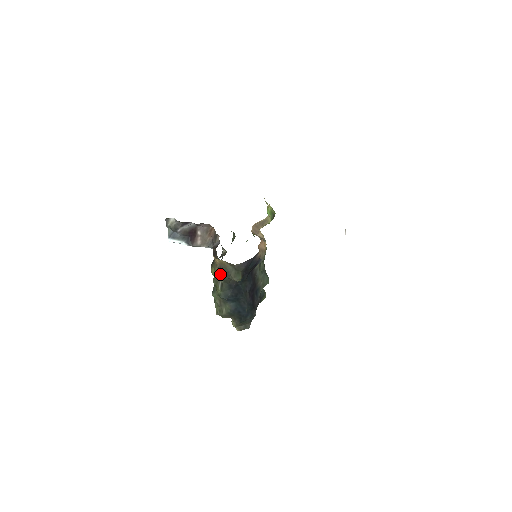
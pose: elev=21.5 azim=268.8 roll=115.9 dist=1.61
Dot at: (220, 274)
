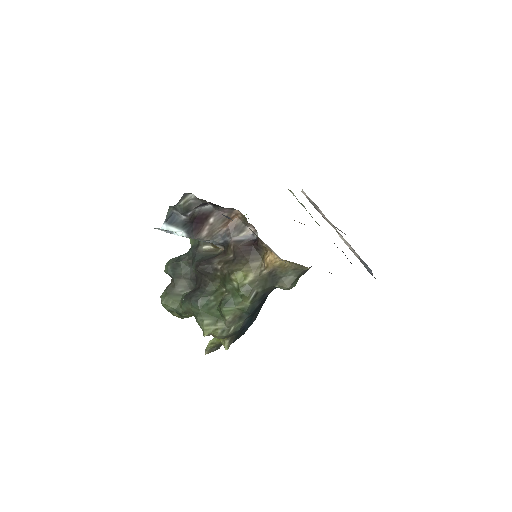
Dot at: (264, 280)
